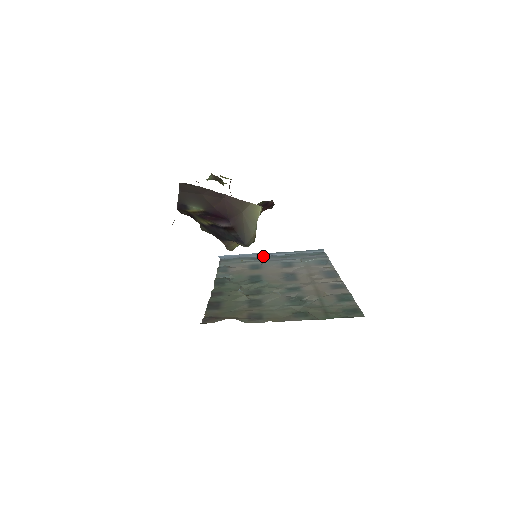
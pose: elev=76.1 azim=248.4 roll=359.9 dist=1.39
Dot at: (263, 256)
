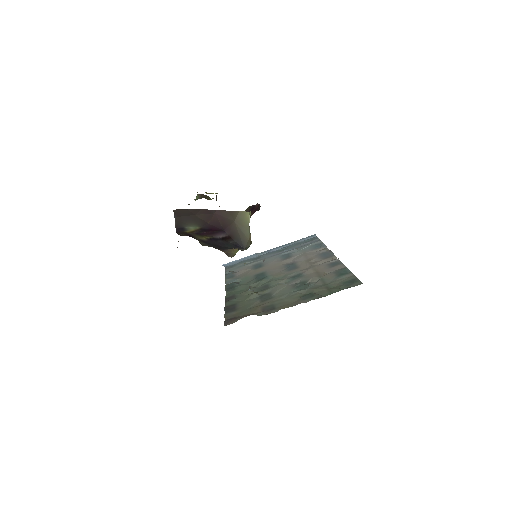
Dot at: (263, 254)
